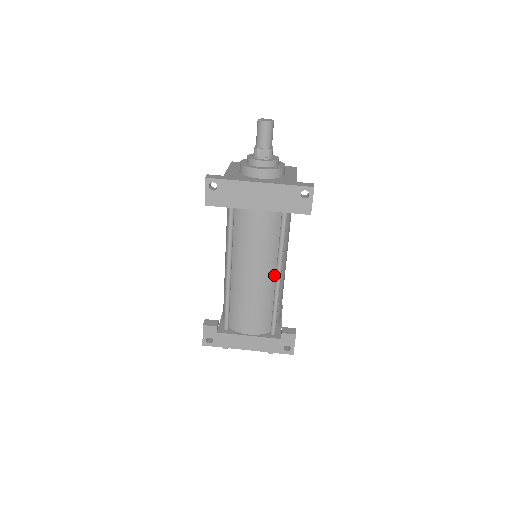
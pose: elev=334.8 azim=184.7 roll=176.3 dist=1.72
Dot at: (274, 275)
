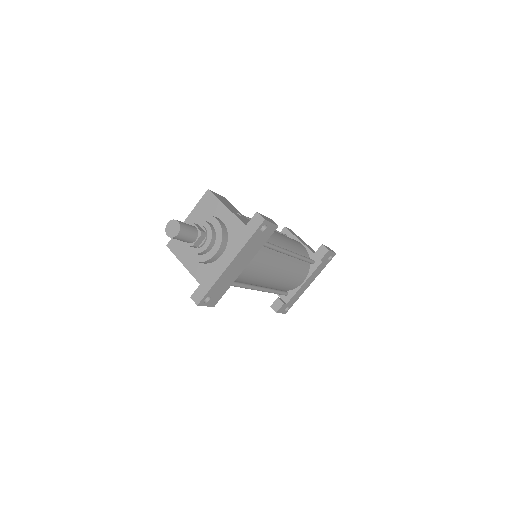
Dot at: (285, 255)
